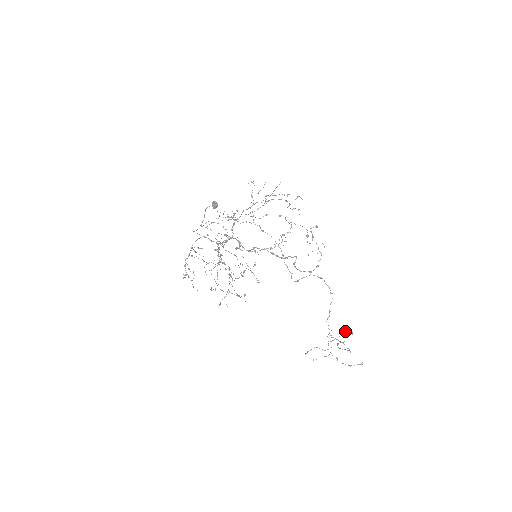
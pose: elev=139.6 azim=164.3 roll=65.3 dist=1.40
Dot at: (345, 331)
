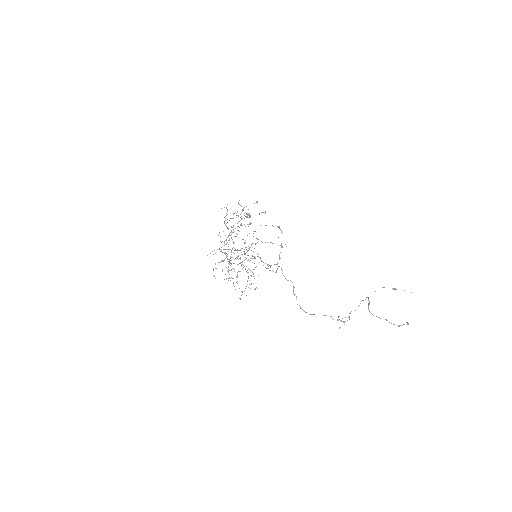
Dot at: (367, 297)
